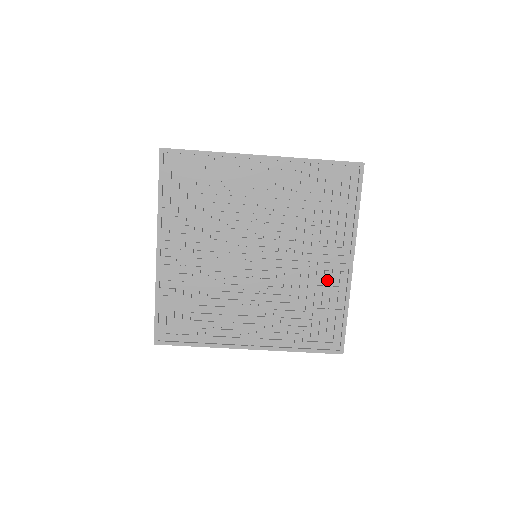
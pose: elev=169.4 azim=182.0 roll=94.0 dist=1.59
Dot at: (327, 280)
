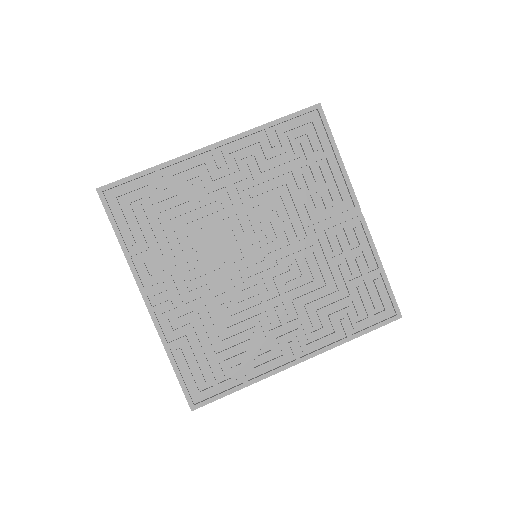
Dot at: (344, 245)
